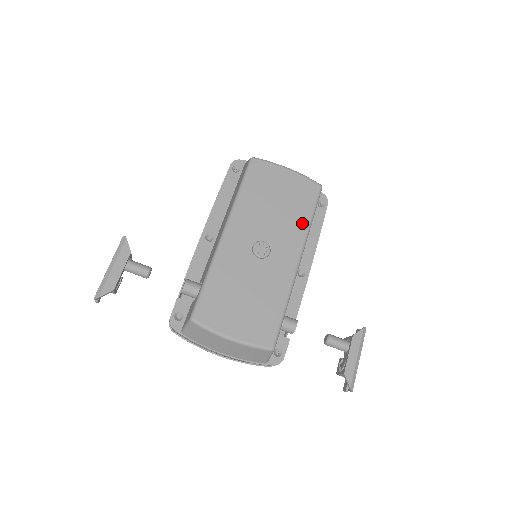
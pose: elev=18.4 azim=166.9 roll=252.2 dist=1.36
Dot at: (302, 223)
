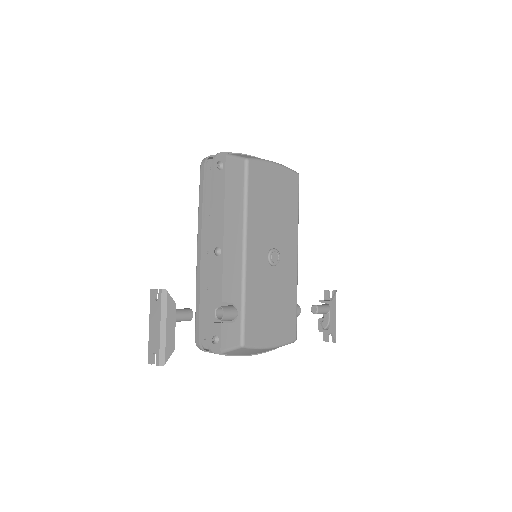
Dot at: (294, 219)
